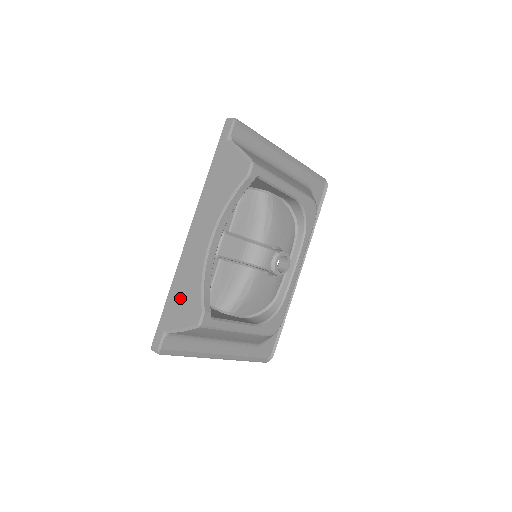
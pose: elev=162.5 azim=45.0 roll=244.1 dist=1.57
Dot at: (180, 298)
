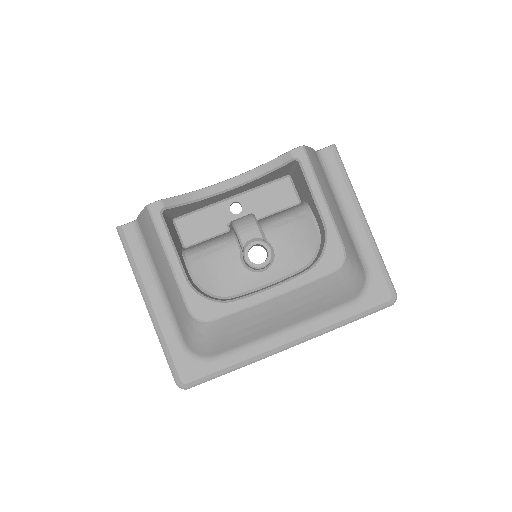
Dot at: occluded
